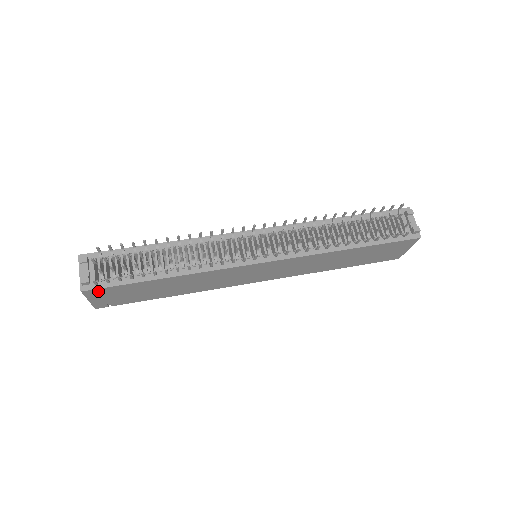
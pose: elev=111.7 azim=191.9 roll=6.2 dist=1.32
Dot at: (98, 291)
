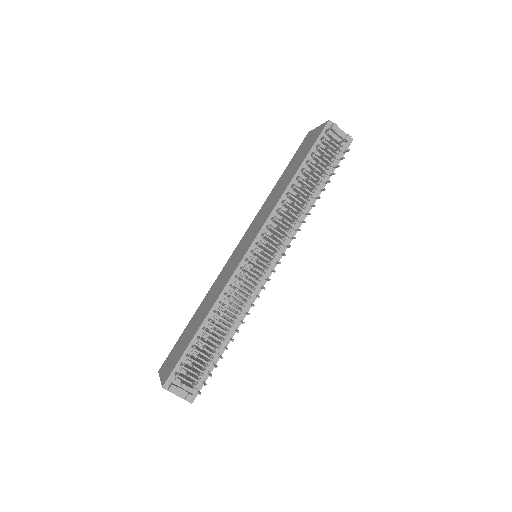
Dot at: occluded
